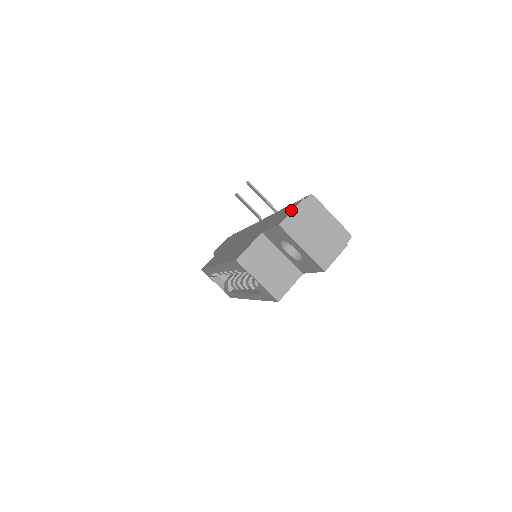
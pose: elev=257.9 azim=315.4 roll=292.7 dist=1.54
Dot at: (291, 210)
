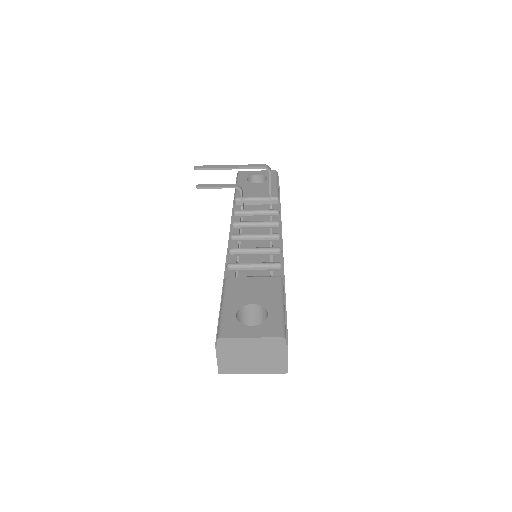
Dot at: (216, 355)
